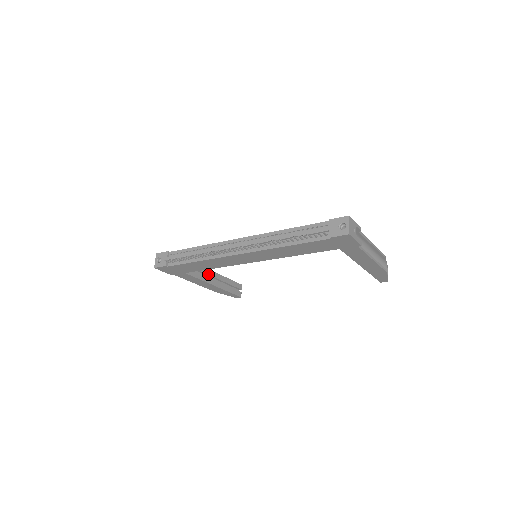
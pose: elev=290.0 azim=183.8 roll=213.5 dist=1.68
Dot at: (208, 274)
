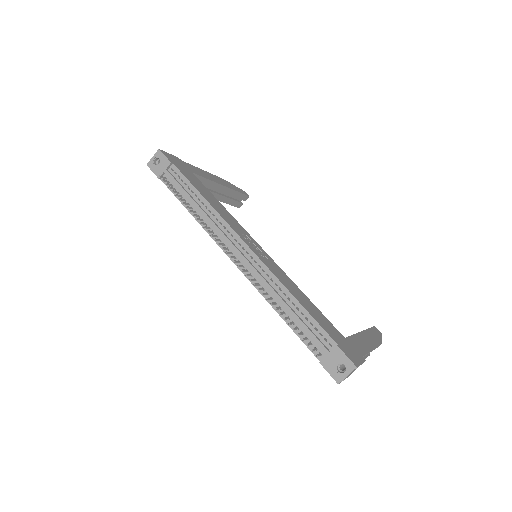
Dot at: (212, 187)
